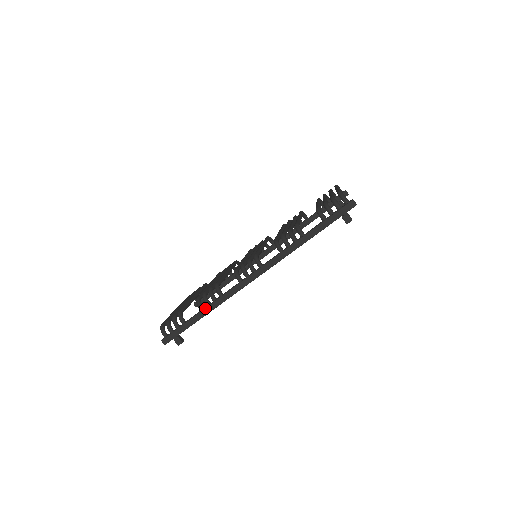
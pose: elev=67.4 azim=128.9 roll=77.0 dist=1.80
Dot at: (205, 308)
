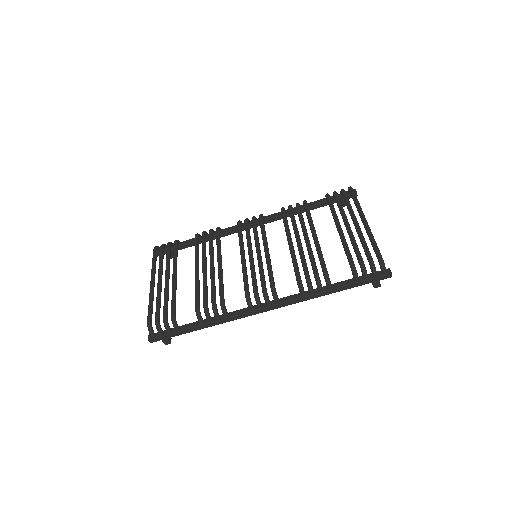
Dot at: (206, 324)
